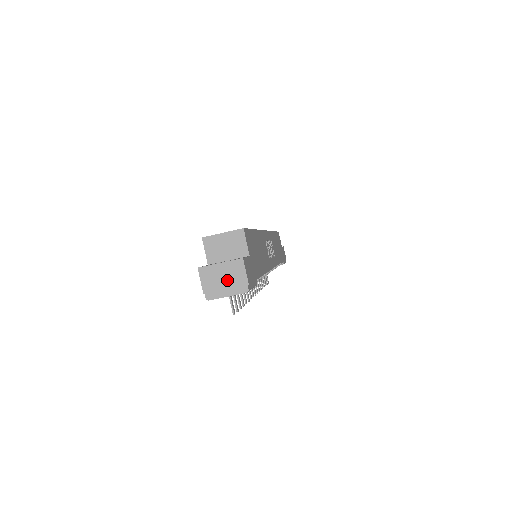
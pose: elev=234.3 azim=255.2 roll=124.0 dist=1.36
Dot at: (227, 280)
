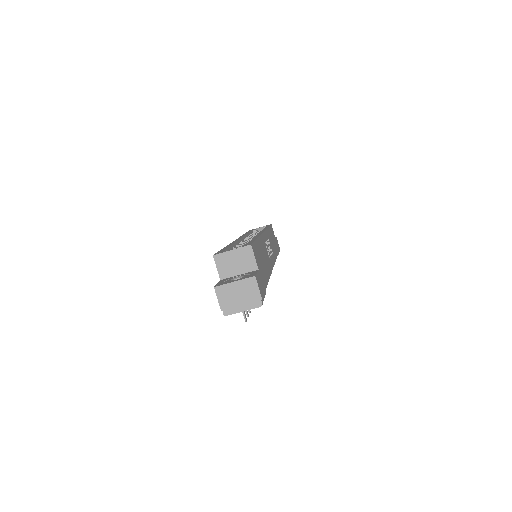
Dot at: (242, 297)
